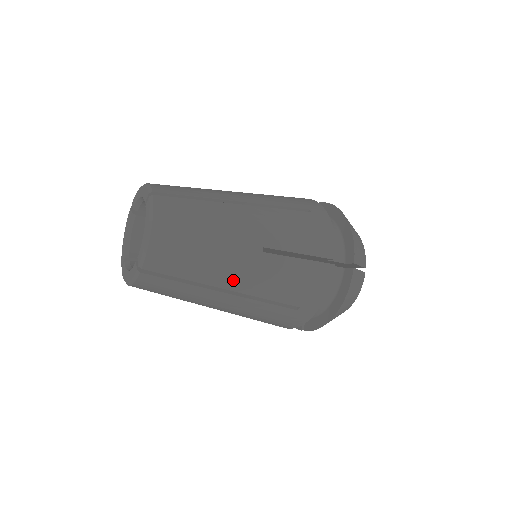
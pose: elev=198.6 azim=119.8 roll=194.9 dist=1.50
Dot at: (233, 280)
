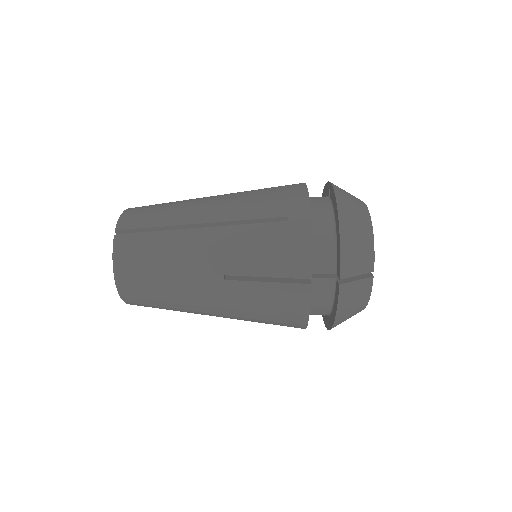
Dot at: (204, 305)
